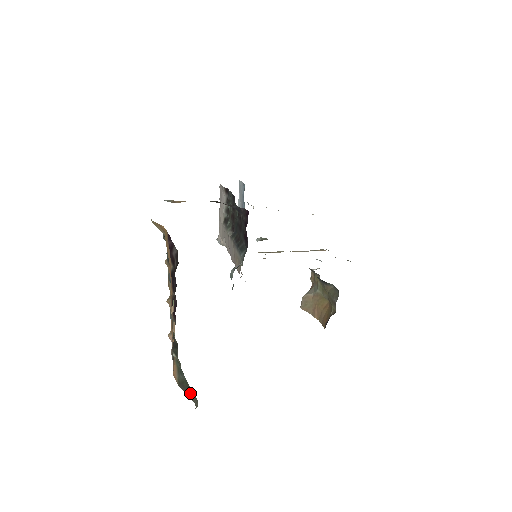
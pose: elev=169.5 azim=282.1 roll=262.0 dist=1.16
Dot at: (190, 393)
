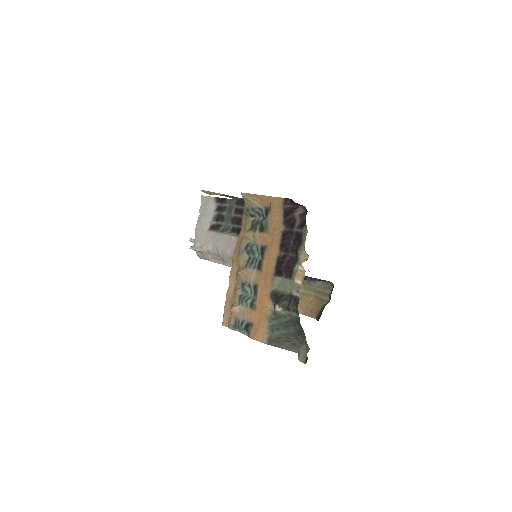
Dot at: (291, 345)
